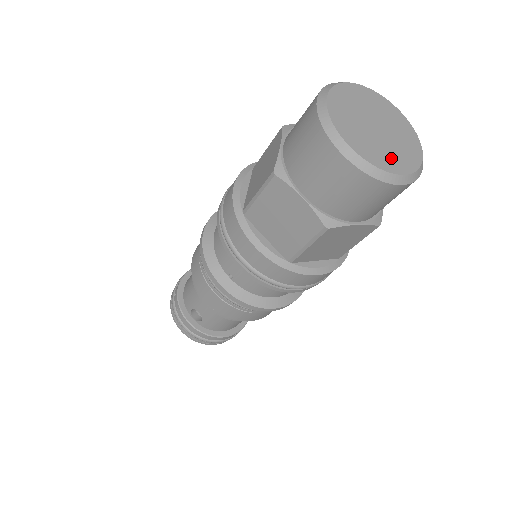
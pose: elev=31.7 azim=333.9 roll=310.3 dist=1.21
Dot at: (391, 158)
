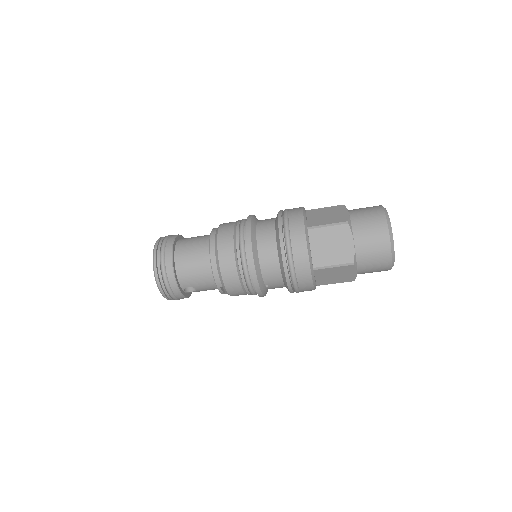
Dot at: occluded
